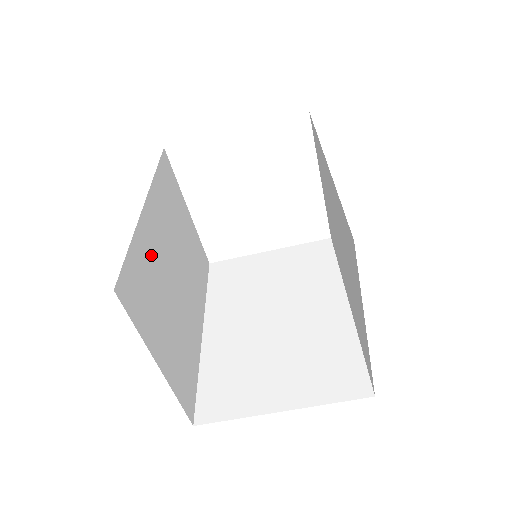
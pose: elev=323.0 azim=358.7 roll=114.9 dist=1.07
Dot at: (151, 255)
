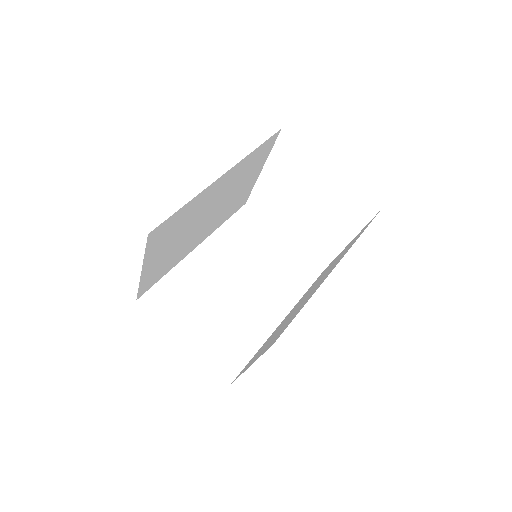
Dot at: (196, 208)
